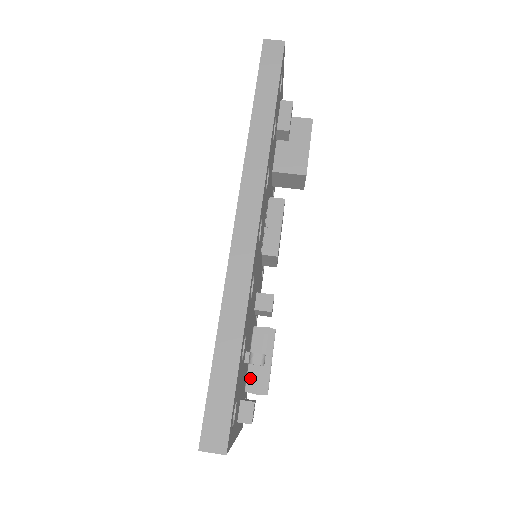
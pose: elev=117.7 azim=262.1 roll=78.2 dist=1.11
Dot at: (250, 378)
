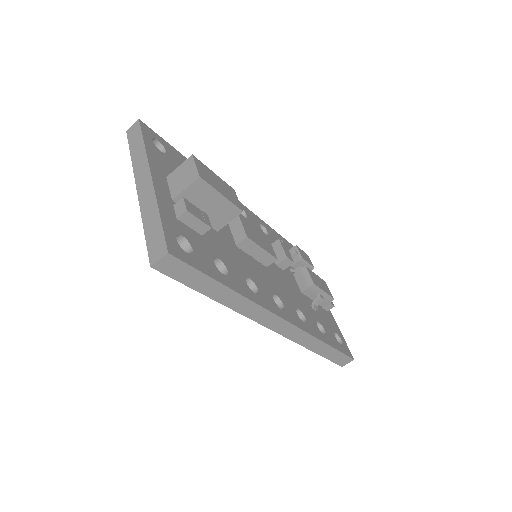
Dot at: (320, 303)
